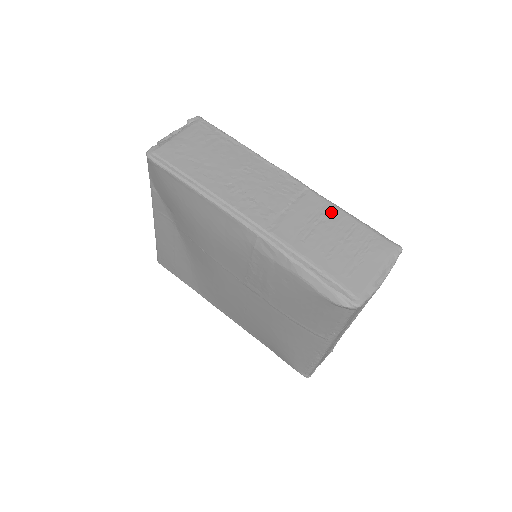
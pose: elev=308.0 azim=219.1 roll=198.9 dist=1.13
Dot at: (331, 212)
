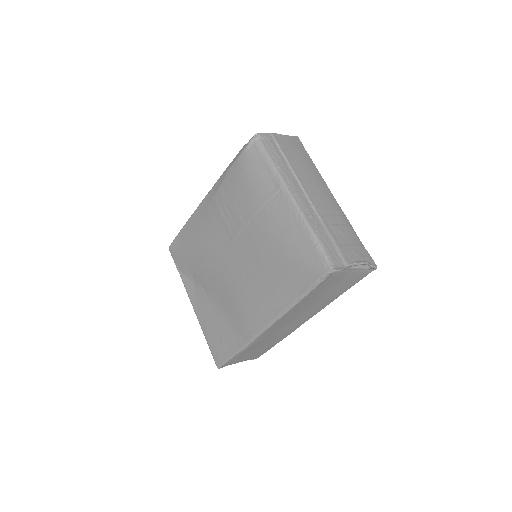
Dot at: occluded
